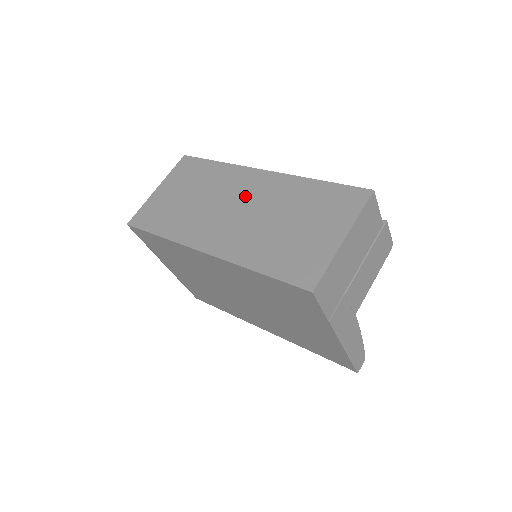
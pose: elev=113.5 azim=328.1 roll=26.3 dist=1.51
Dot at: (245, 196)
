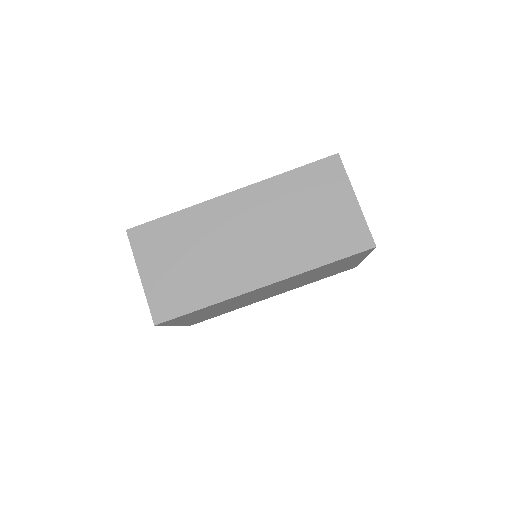
Dot at: (243, 223)
